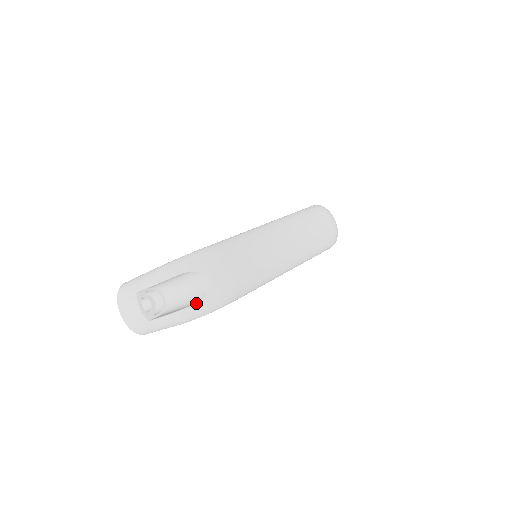
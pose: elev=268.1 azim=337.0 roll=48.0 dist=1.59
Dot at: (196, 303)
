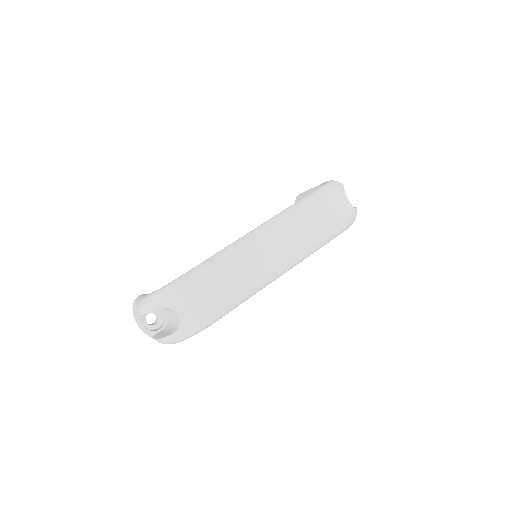
Dot at: (172, 334)
